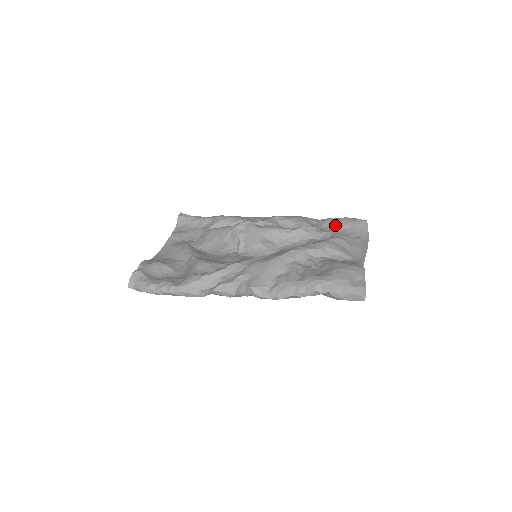
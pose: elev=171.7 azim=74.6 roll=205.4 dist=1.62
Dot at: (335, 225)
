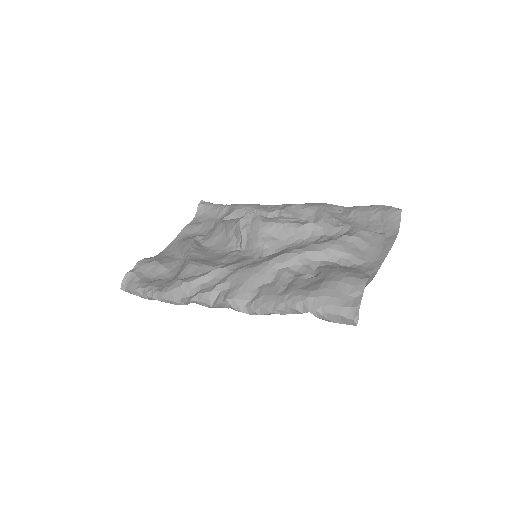
Dot at: (362, 215)
